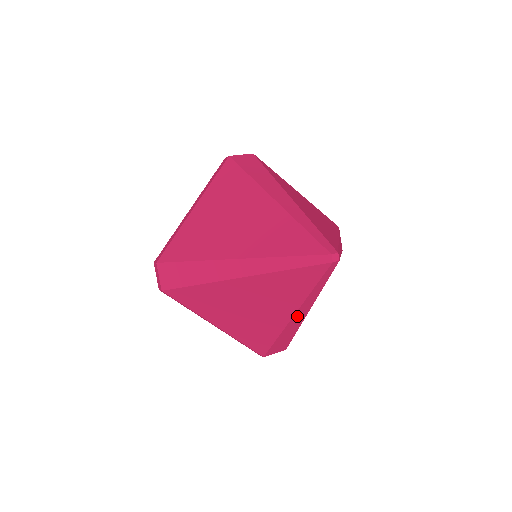
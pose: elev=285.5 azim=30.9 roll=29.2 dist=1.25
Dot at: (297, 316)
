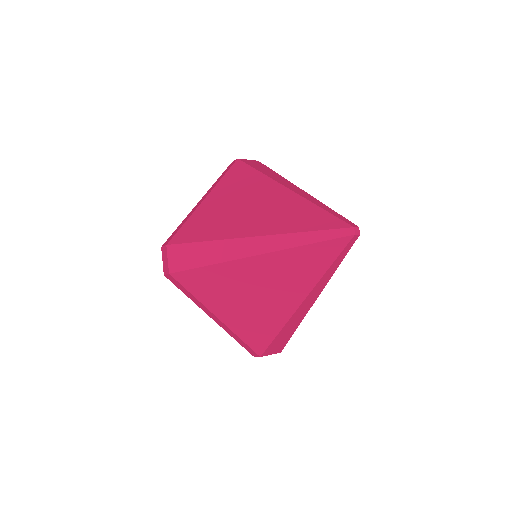
Dot at: (306, 303)
